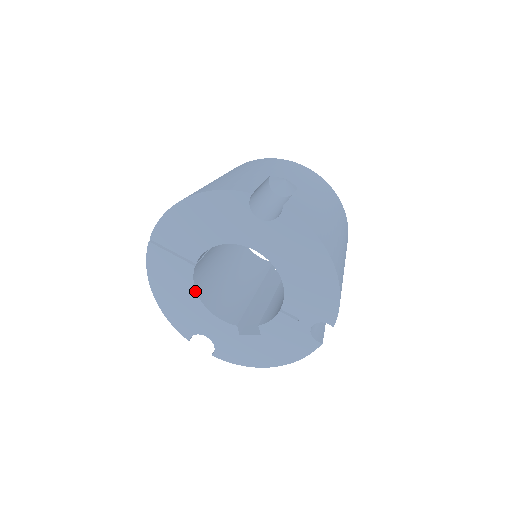
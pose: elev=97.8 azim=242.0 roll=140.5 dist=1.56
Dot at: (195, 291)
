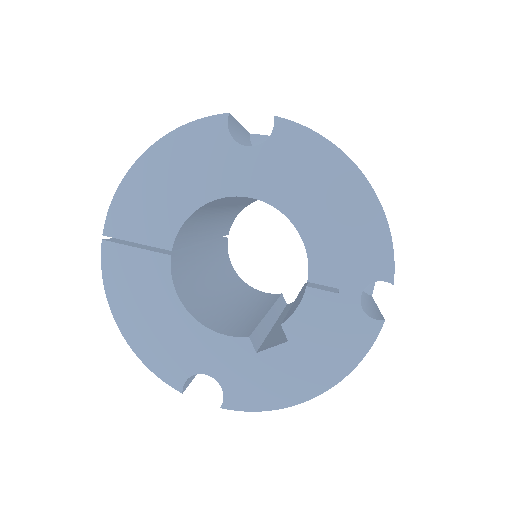
Dot at: (177, 298)
